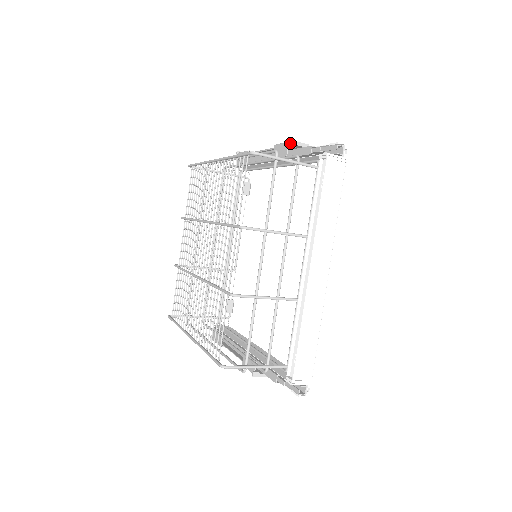
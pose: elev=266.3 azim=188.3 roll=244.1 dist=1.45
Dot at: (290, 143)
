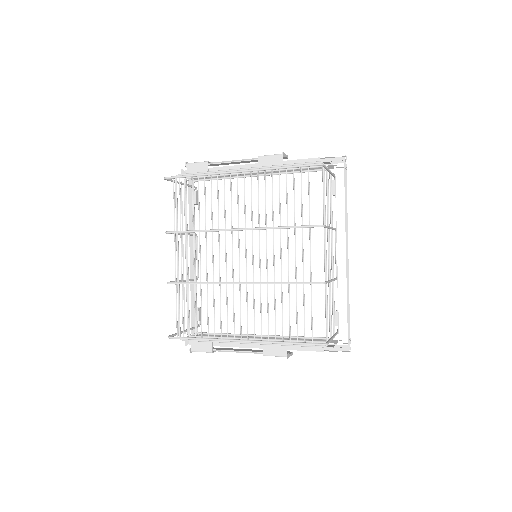
Dot at: (283, 155)
